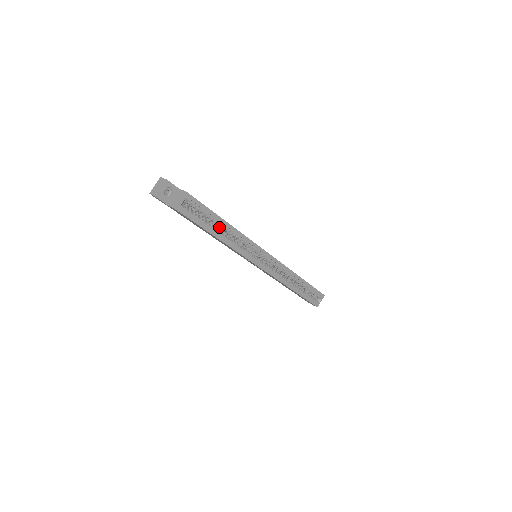
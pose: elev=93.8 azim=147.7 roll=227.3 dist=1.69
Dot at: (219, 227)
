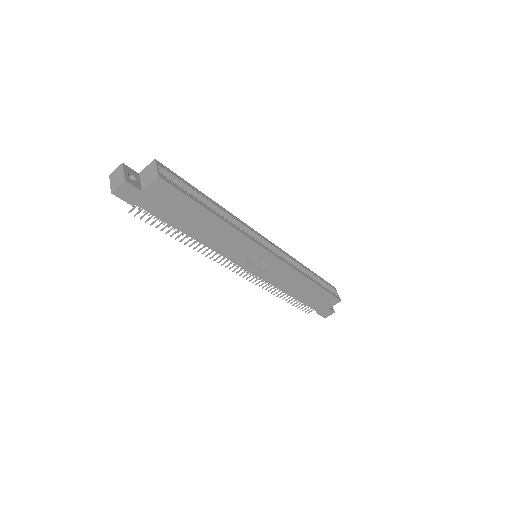
Dot at: occluded
